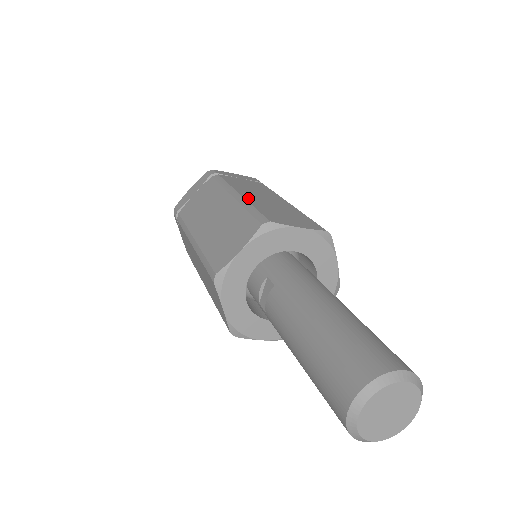
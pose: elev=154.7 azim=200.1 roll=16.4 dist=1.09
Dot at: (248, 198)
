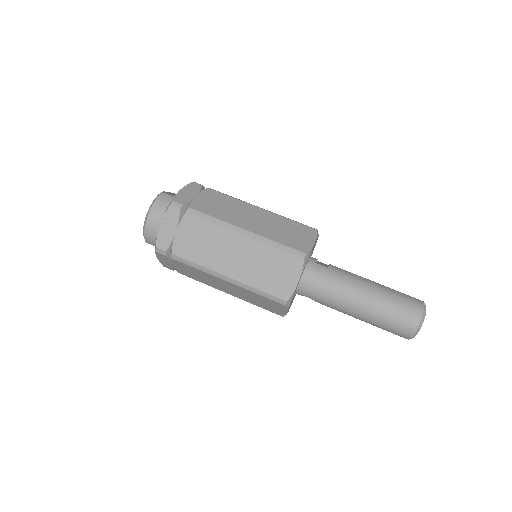
Dot at: (238, 277)
